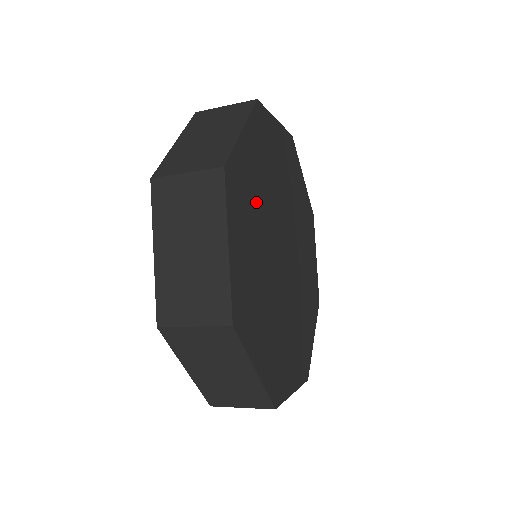
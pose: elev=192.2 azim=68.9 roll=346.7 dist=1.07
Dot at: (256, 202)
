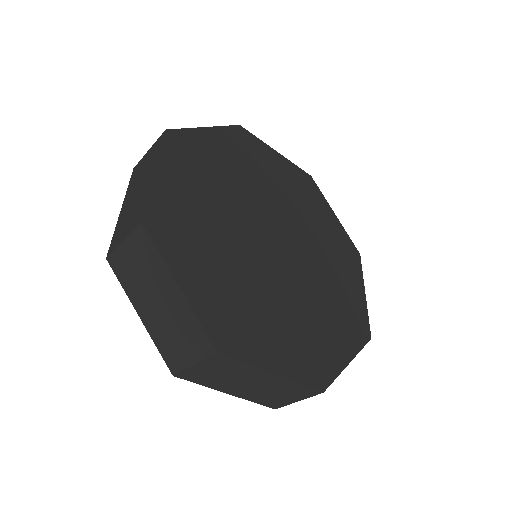
Dot at: (206, 223)
